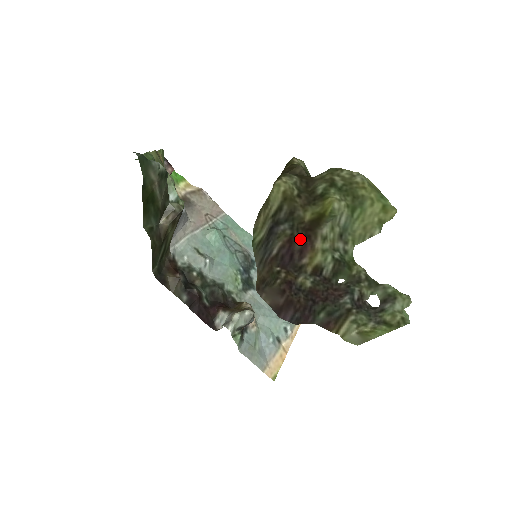
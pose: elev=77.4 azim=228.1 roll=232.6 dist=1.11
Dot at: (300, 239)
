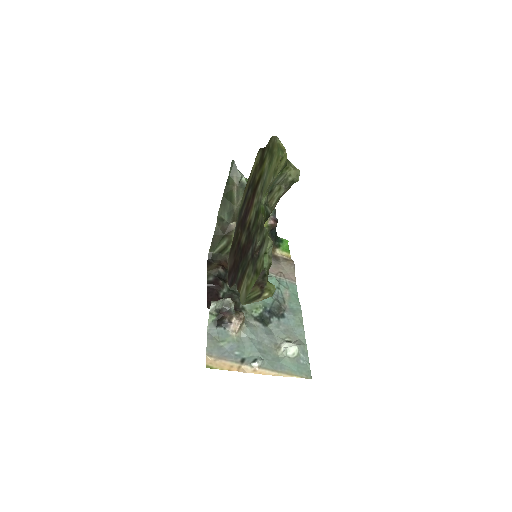
Dot at: (251, 199)
